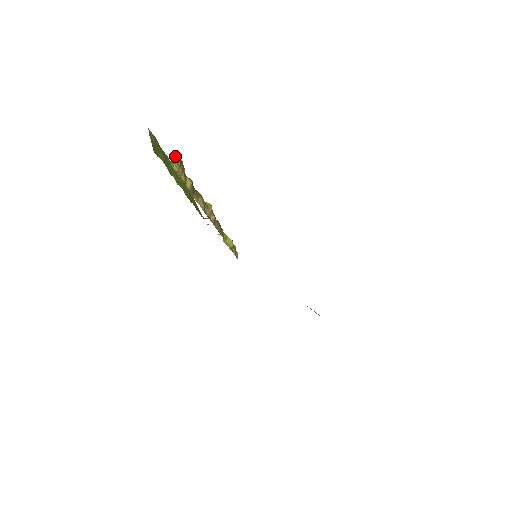
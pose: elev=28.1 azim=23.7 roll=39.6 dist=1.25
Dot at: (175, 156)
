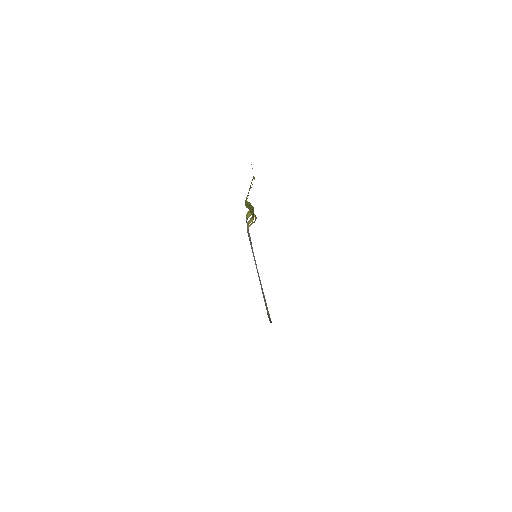
Dot at: occluded
